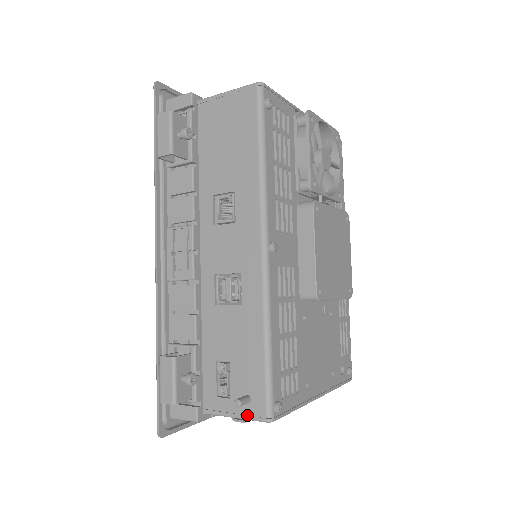
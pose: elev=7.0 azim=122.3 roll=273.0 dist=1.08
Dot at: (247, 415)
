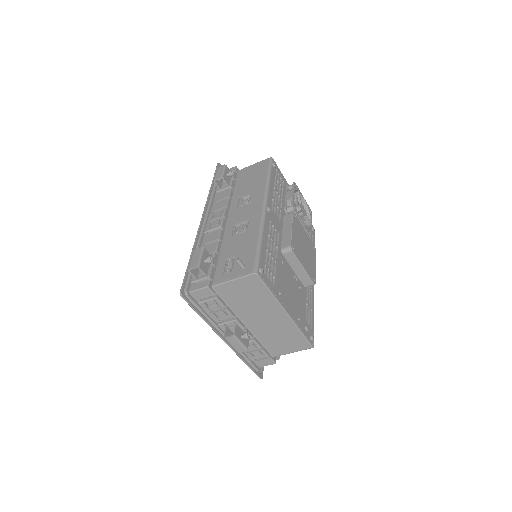
Dot at: (241, 275)
